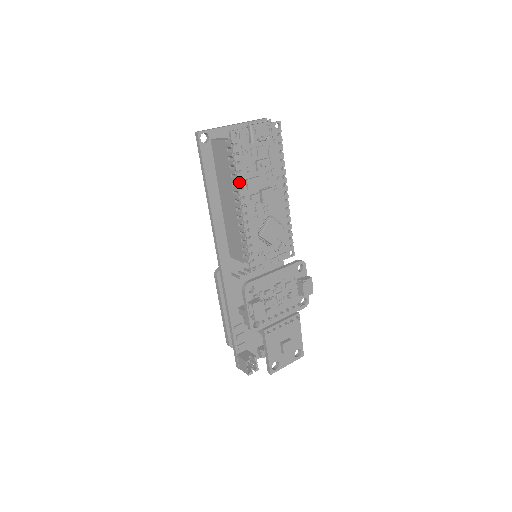
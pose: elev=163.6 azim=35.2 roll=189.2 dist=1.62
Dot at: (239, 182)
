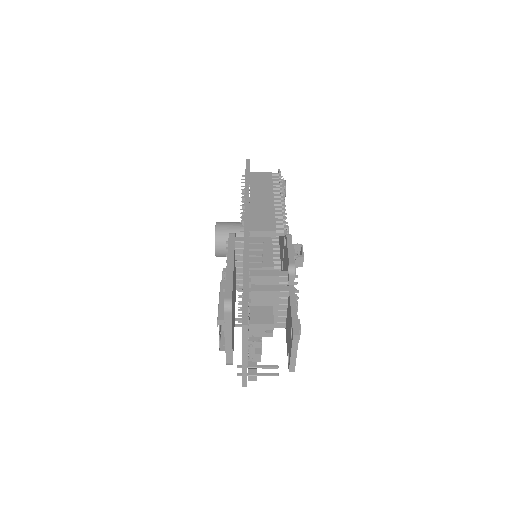
Dot at: occluded
